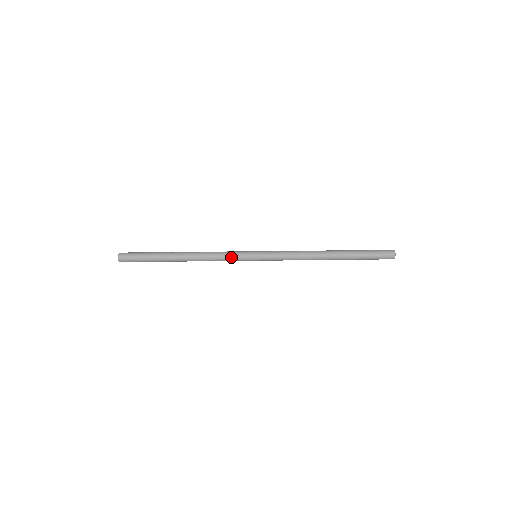
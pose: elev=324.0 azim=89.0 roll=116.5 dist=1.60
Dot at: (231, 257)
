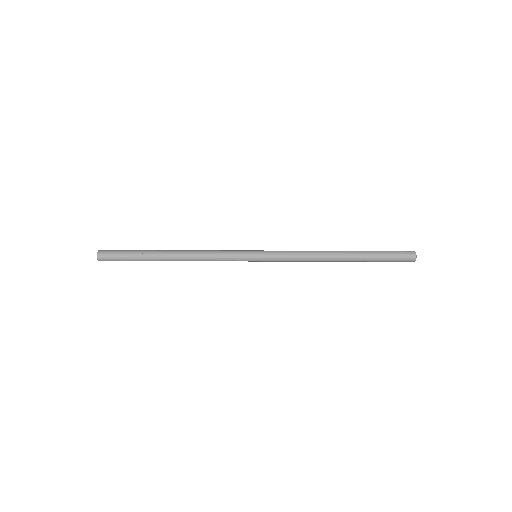
Dot at: (227, 251)
